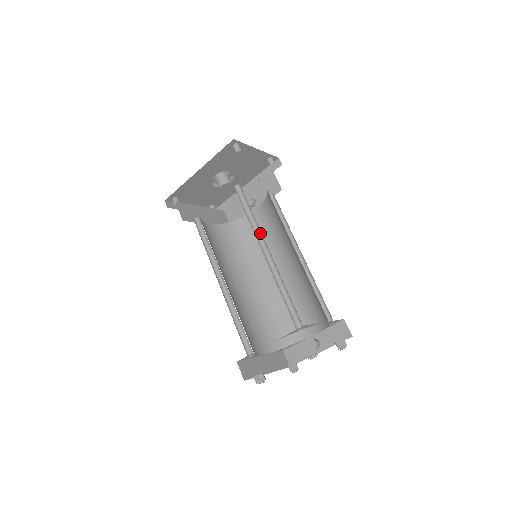
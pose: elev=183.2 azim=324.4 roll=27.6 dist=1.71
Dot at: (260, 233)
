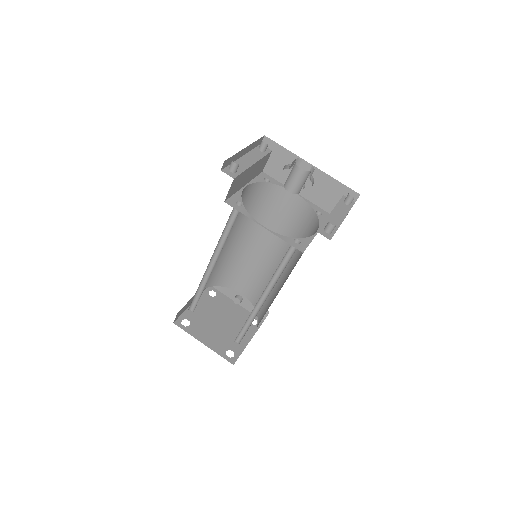
Dot at: (273, 283)
